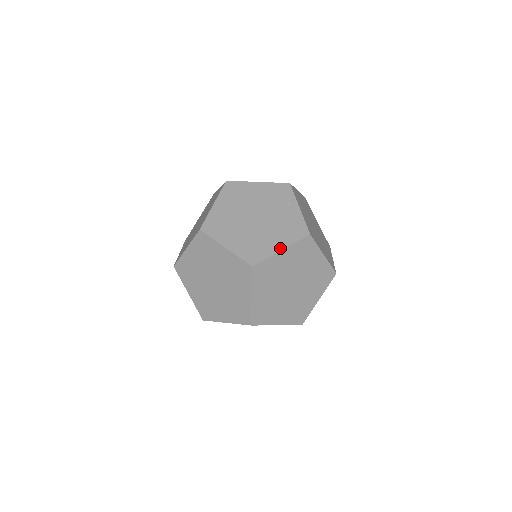
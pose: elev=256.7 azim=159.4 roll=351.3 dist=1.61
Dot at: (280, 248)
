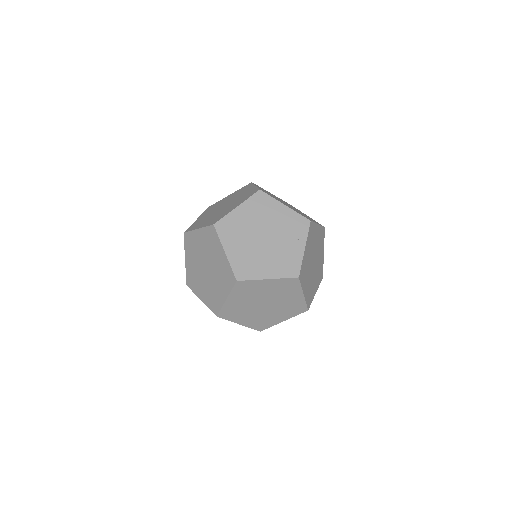
Dot at: (268, 277)
